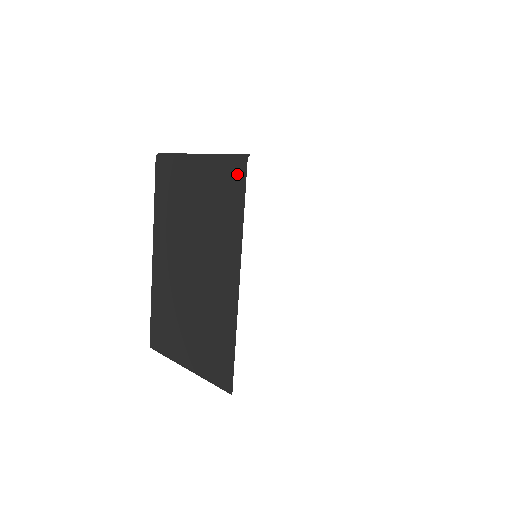
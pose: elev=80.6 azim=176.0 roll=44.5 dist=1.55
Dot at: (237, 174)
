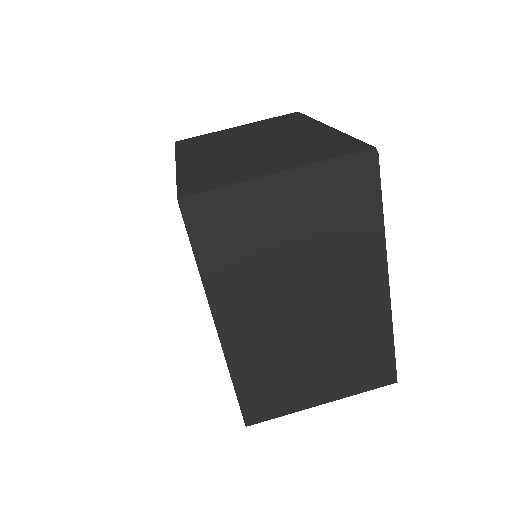
Dot at: (364, 177)
